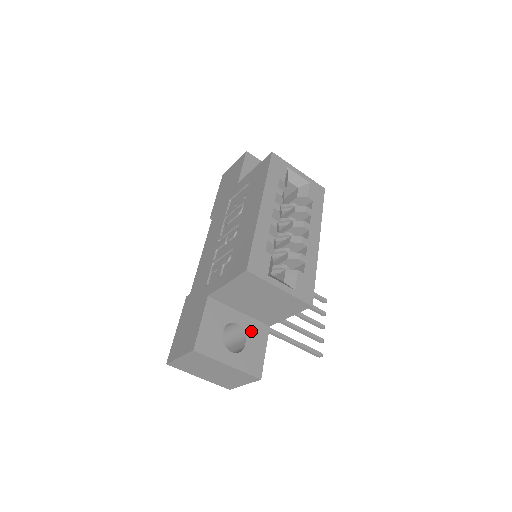
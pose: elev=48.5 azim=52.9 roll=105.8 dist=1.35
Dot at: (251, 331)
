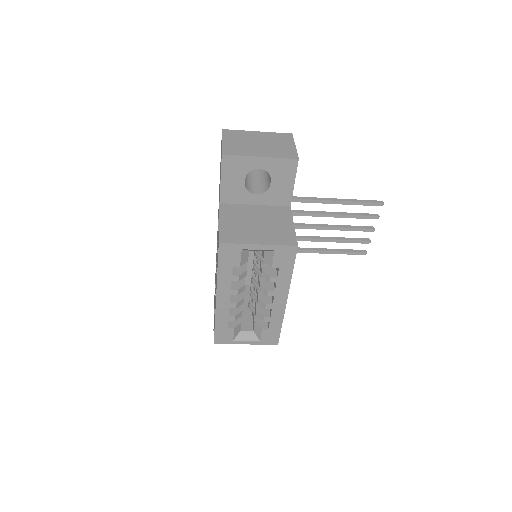
Dot at: occluded
